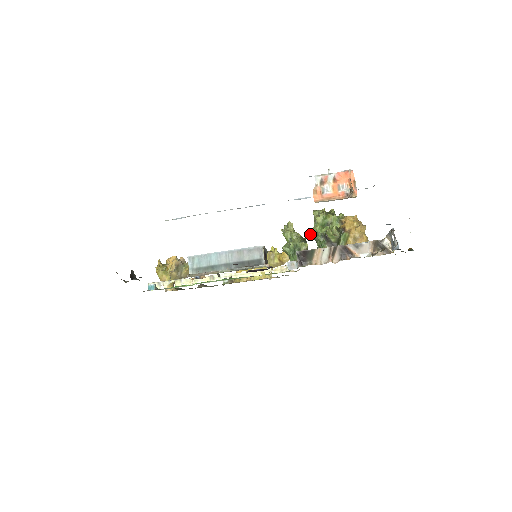
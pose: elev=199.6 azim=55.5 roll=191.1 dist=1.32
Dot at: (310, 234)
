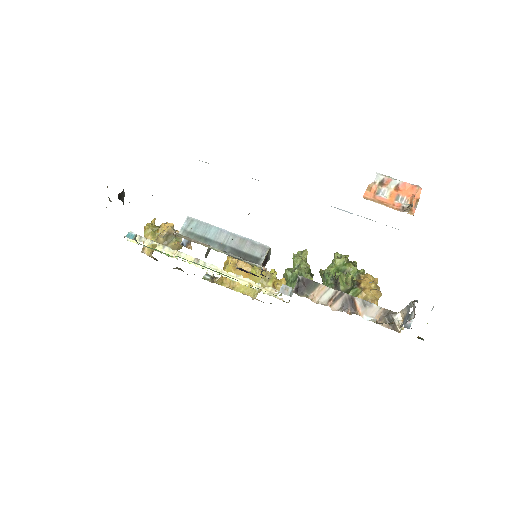
Dot at: (321, 271)
